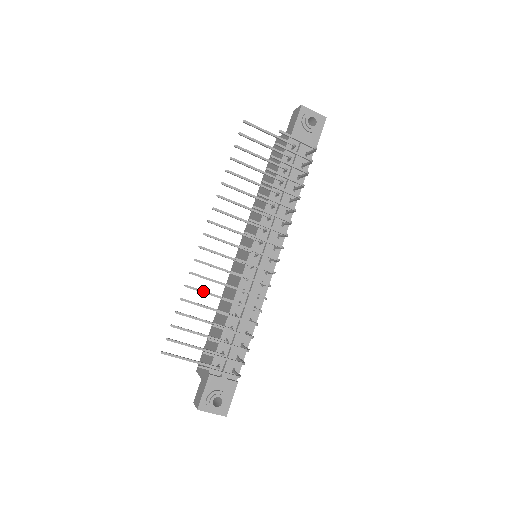
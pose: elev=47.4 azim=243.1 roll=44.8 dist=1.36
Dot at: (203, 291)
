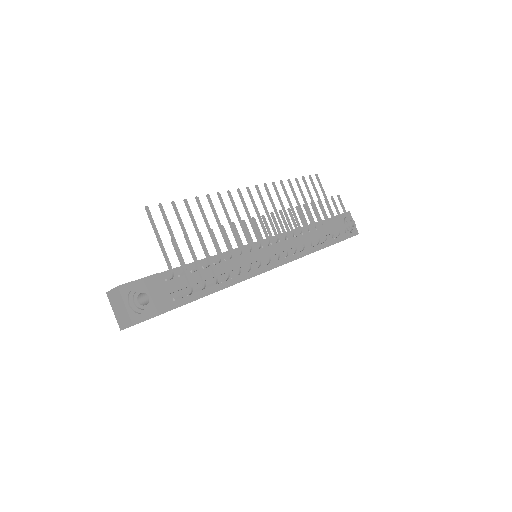
Dot at: (216, 213)
